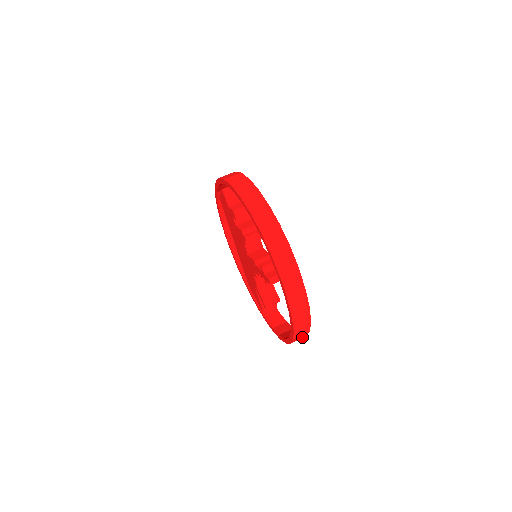
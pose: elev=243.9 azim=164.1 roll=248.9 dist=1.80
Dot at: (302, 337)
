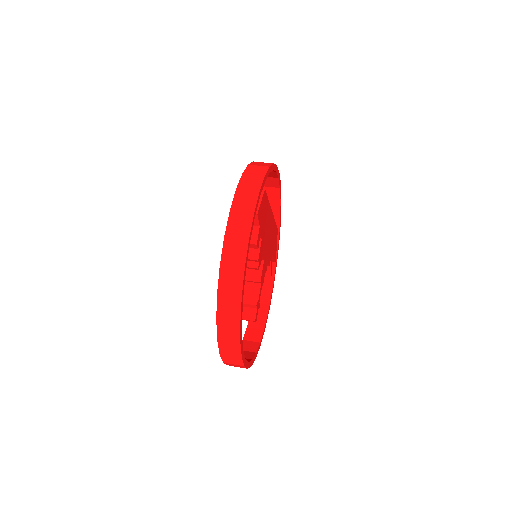
Dot at: occluded
